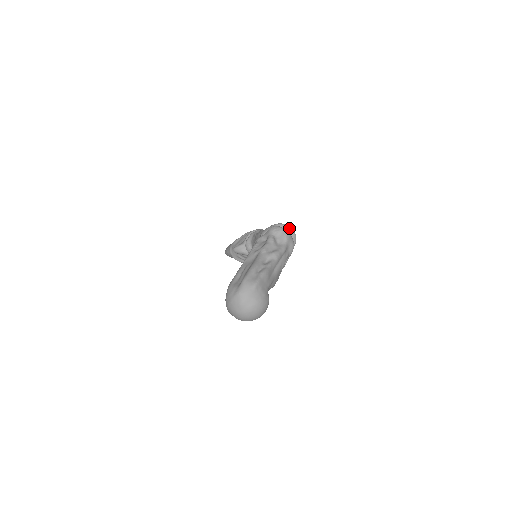
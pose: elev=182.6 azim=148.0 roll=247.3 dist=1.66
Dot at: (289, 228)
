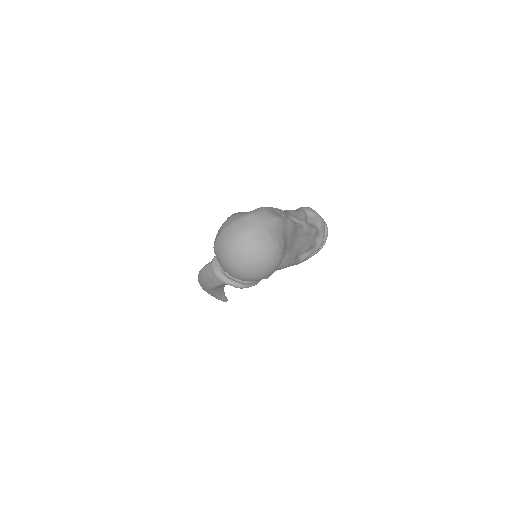
Dot at: (324, 221)
